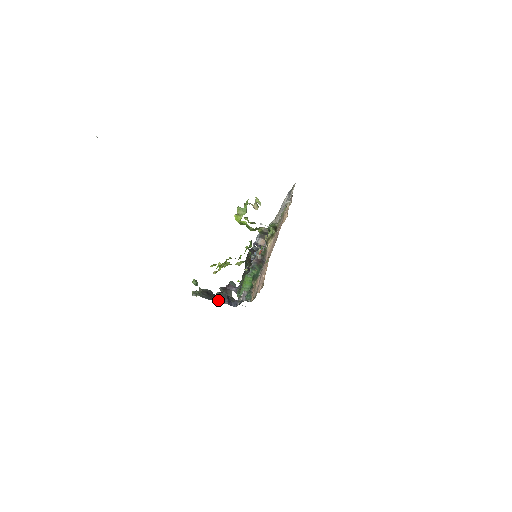
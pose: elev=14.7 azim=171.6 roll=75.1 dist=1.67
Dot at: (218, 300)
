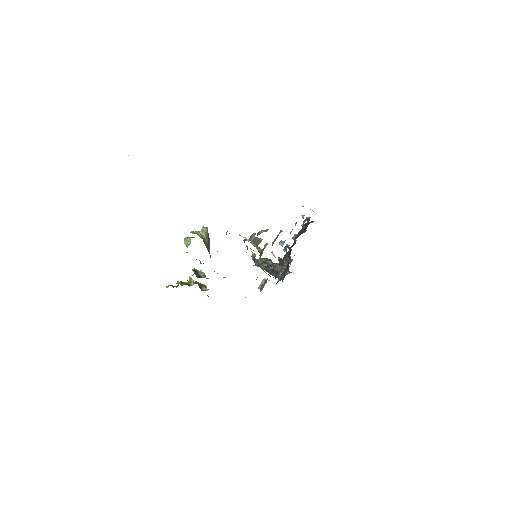
Dot at: (270, 272)
